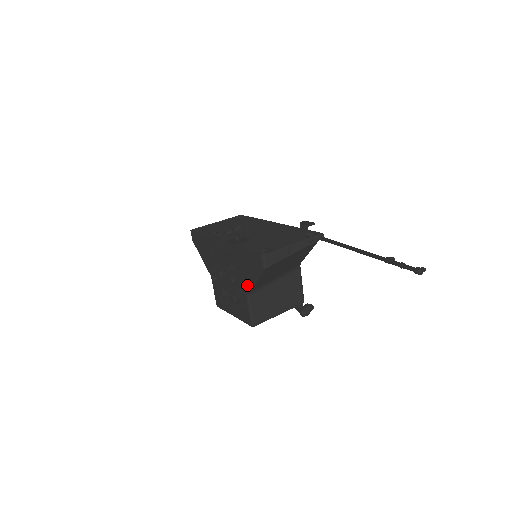
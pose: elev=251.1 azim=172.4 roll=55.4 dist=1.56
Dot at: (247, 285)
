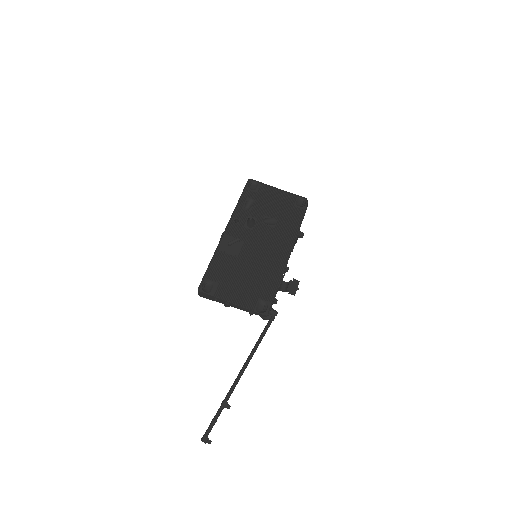
Dot at: occluded
